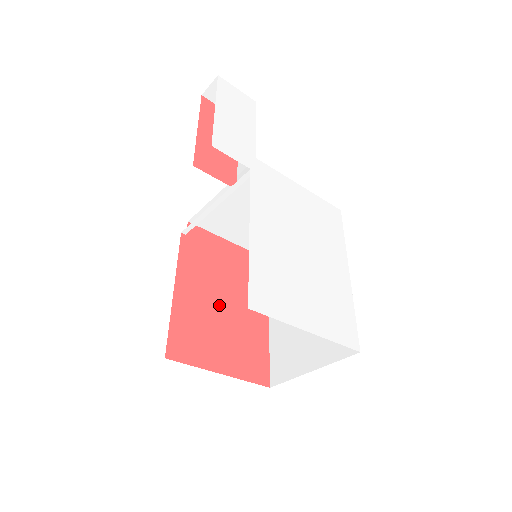
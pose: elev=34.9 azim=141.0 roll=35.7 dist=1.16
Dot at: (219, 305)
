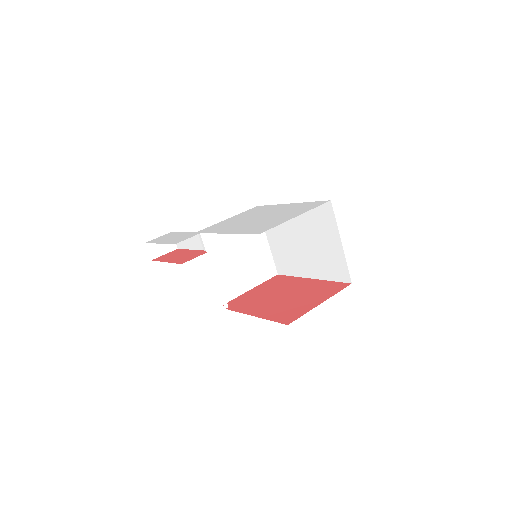
Dot at: (282, 299)
